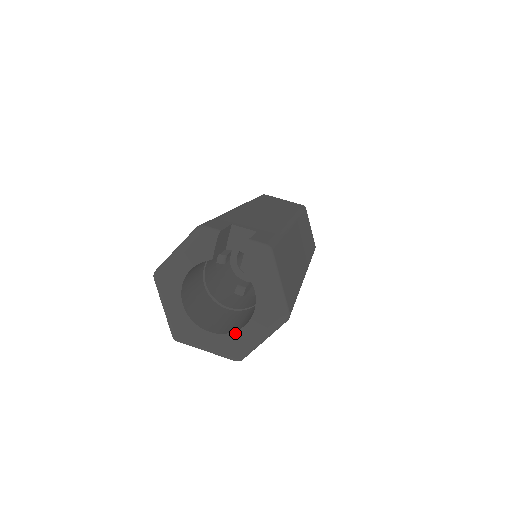
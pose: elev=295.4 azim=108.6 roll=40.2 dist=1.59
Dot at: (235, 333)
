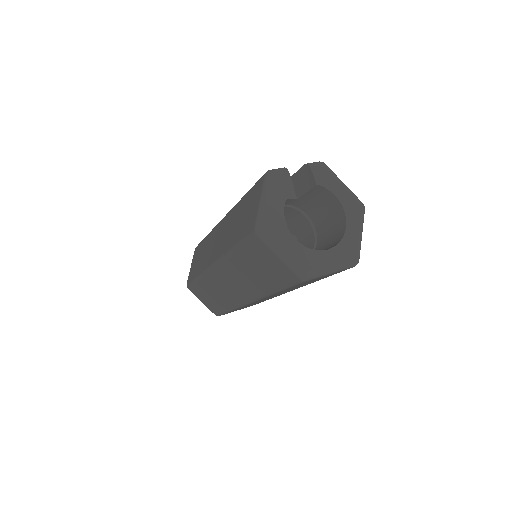
Dot at: (344, 238)
